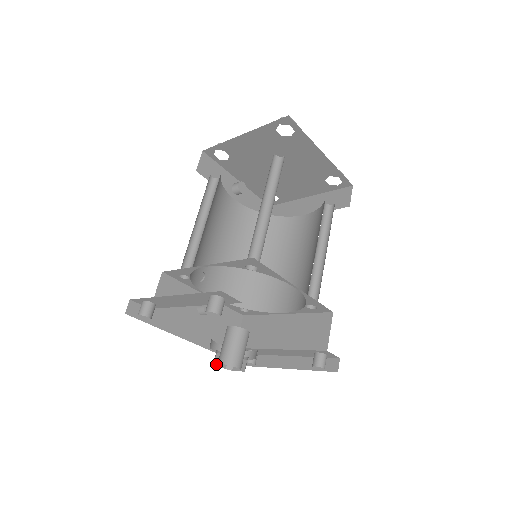
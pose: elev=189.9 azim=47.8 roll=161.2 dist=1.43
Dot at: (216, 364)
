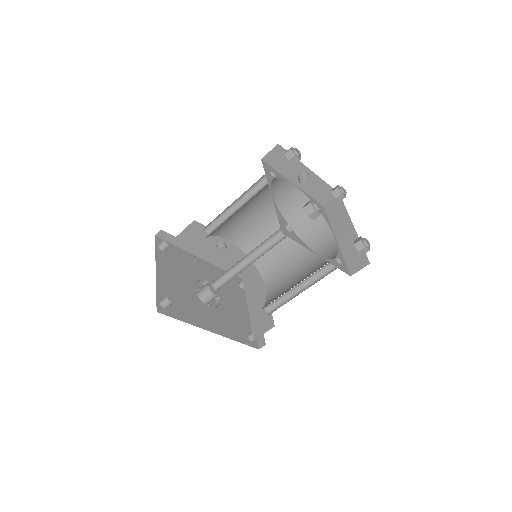
Dot at: occluded
